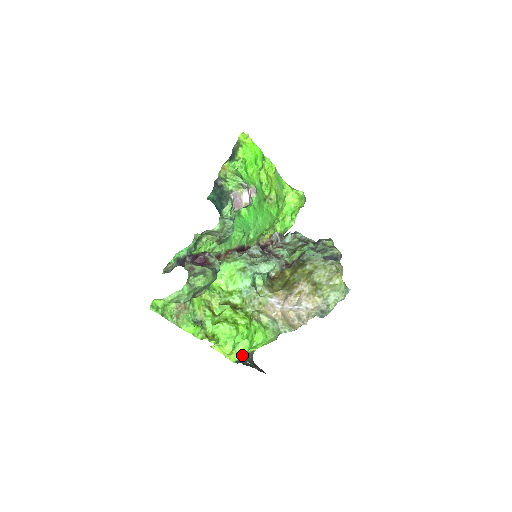
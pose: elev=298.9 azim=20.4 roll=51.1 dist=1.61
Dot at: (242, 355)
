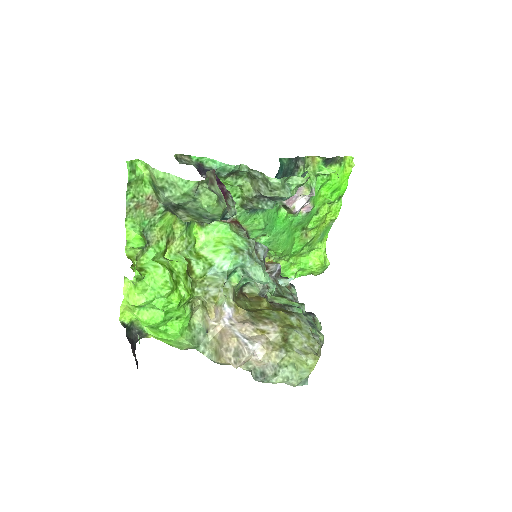
Dot at: (135, 325)
